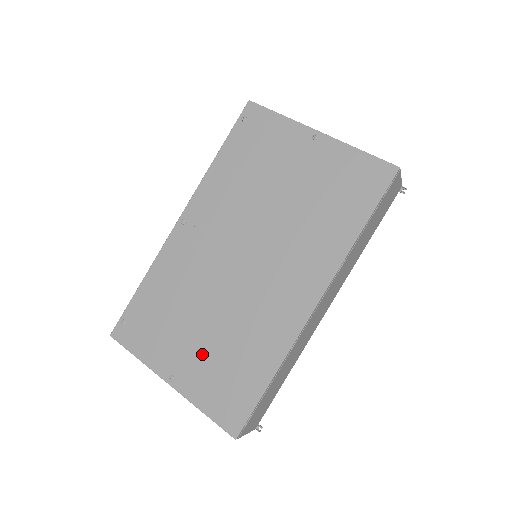
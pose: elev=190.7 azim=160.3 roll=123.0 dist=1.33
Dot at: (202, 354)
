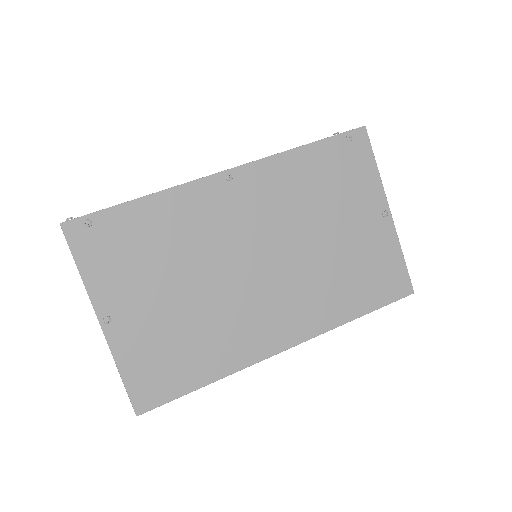
Dot at: (158, 319)
